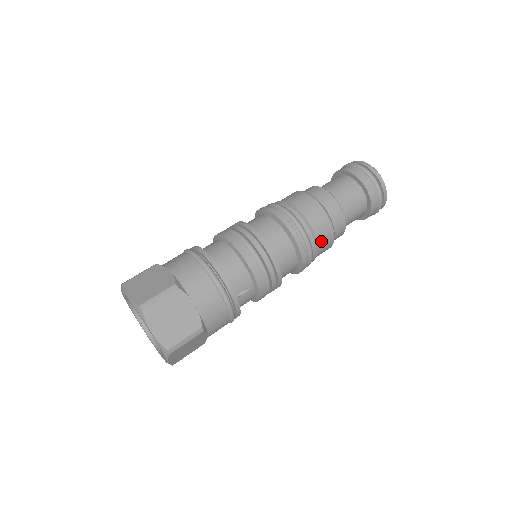
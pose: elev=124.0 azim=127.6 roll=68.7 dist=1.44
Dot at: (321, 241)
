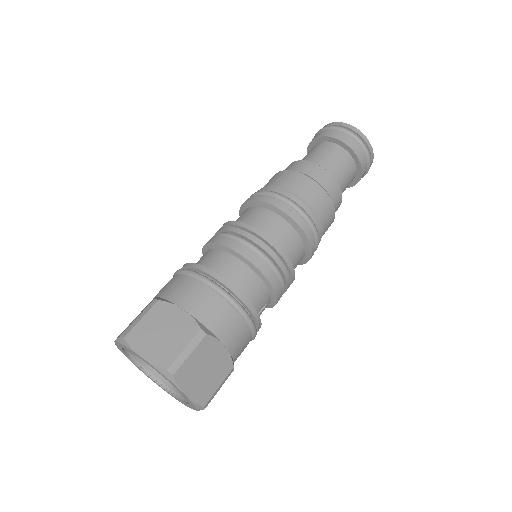
Dot at: (325, 229)
